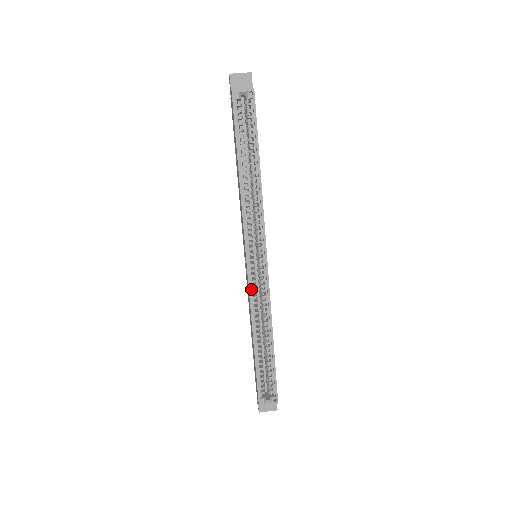
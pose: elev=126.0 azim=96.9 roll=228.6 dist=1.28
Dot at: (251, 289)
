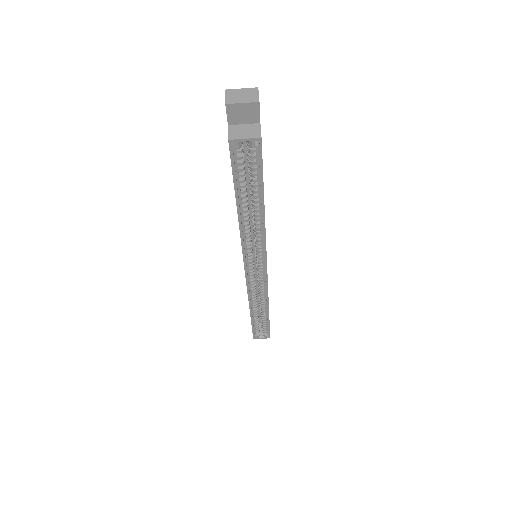
Dot at: (249, 286)
